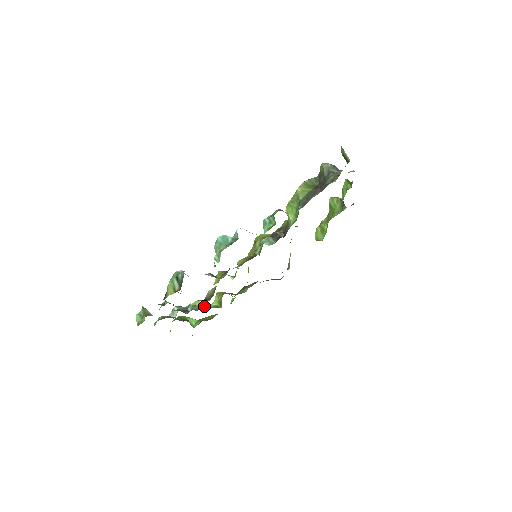
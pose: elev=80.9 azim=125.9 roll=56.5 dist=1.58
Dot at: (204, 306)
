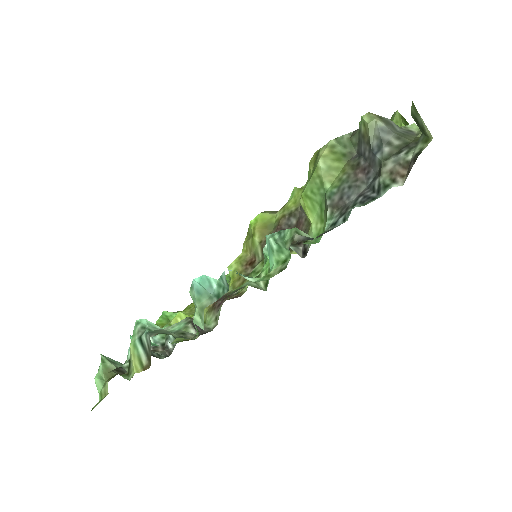
Dot at: occluded
